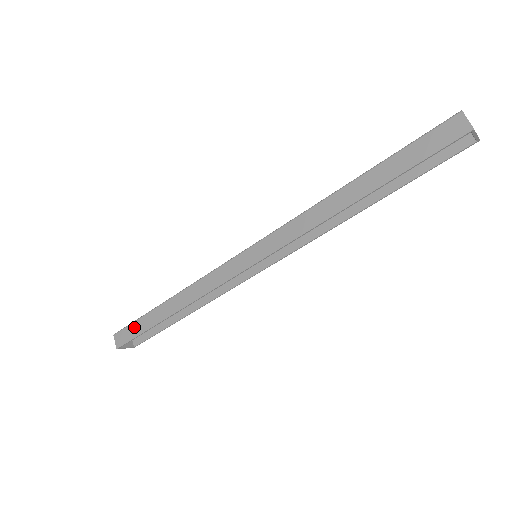
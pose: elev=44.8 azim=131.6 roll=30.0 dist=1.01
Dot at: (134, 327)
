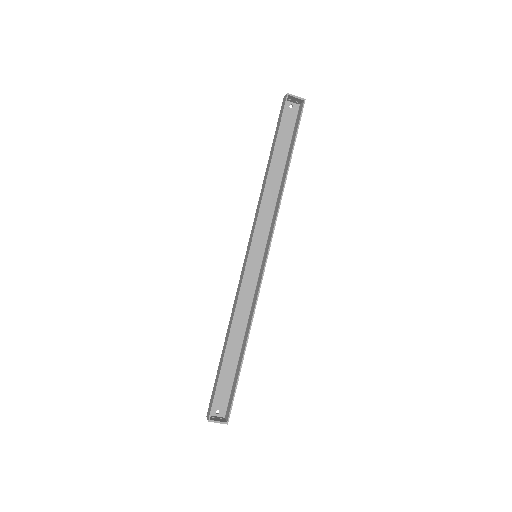
Dot at: (214, 388)
